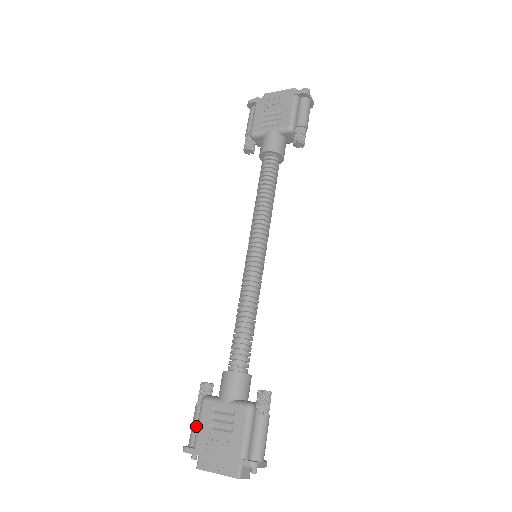
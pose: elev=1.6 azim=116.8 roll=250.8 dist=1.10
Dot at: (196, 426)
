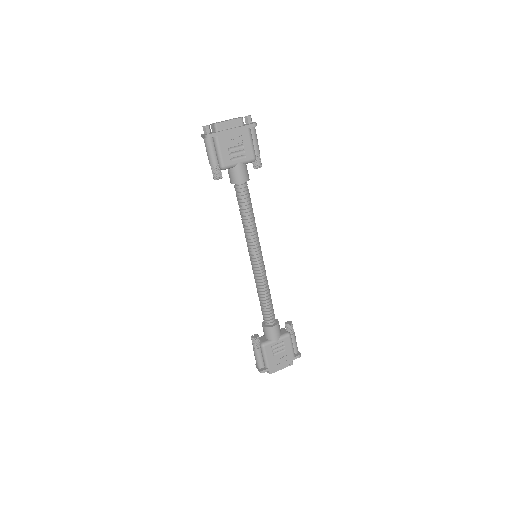
Dot at: (261, 359)
